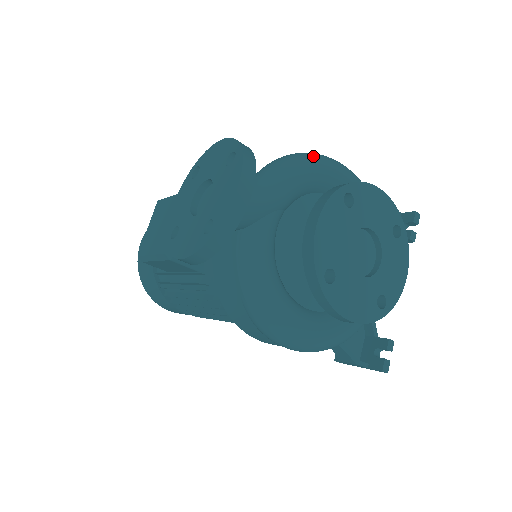
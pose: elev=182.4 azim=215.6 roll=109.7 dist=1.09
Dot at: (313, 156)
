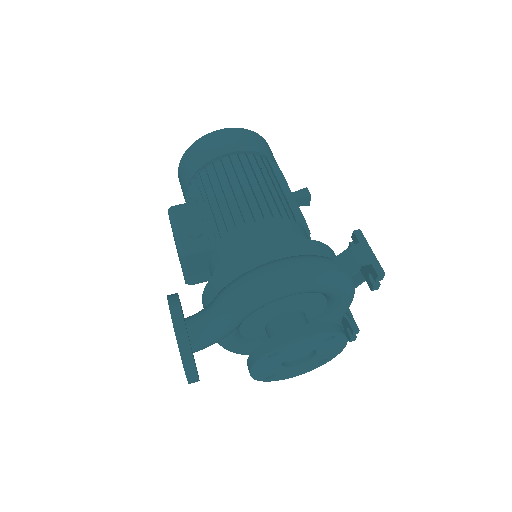
Dot at: (251, 297)
